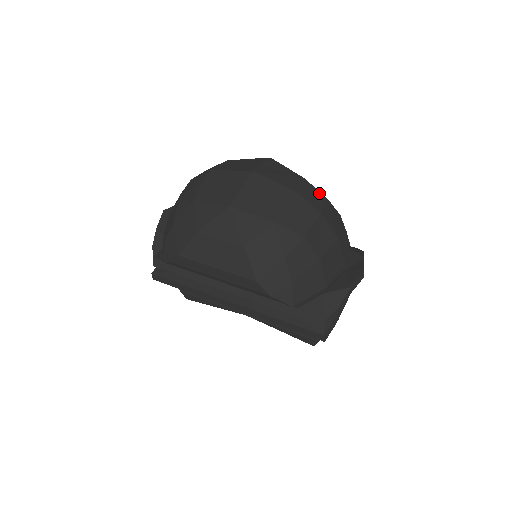
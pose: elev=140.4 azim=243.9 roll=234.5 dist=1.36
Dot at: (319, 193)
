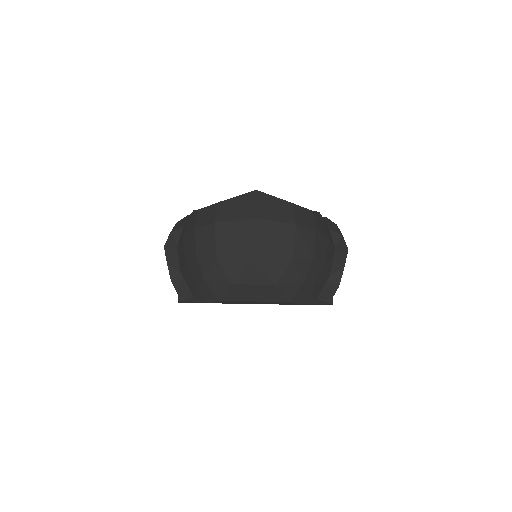
Dot at: (306, 210)
